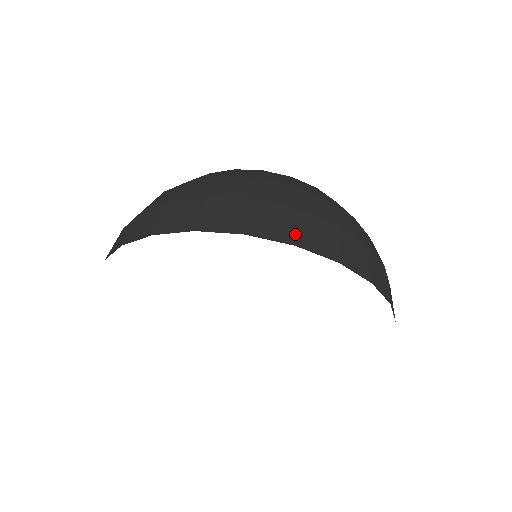
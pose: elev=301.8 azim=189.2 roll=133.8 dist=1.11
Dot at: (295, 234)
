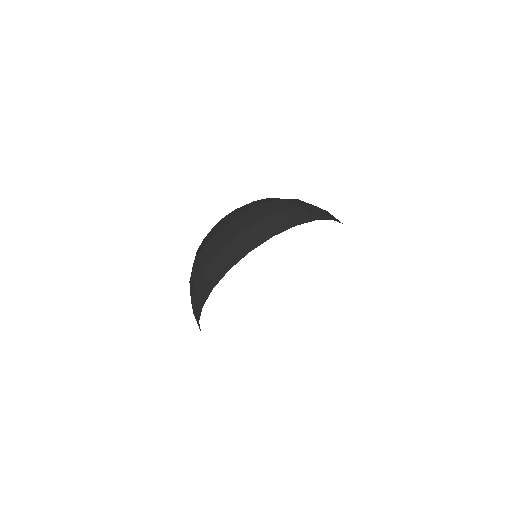
Dot at: (291, 221)
